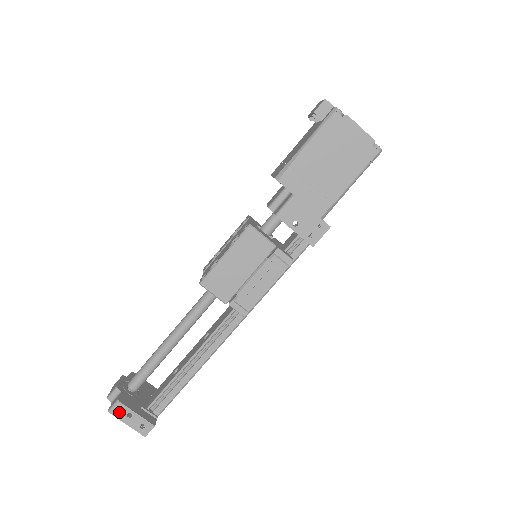
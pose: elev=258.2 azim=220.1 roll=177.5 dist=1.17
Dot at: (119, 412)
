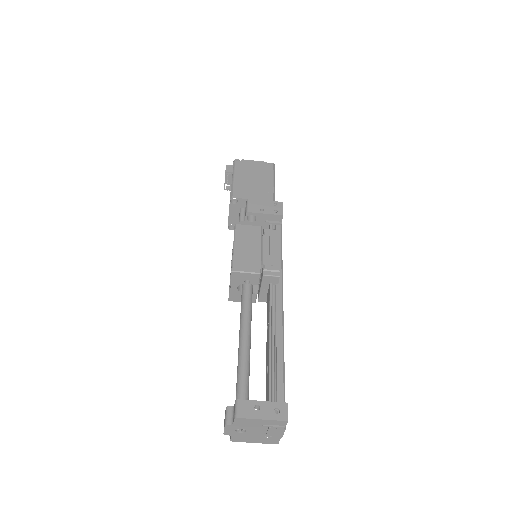
Dot at: (245, 411)
